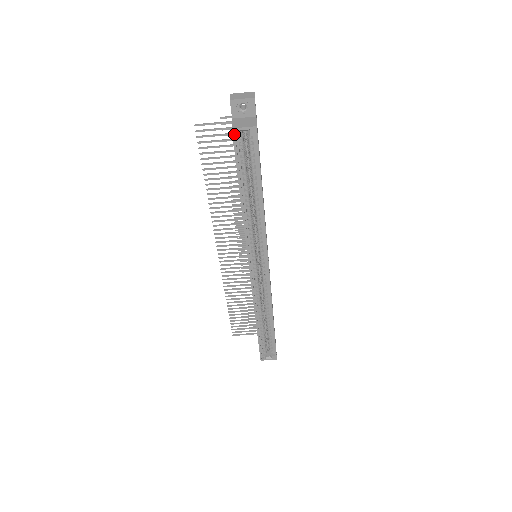
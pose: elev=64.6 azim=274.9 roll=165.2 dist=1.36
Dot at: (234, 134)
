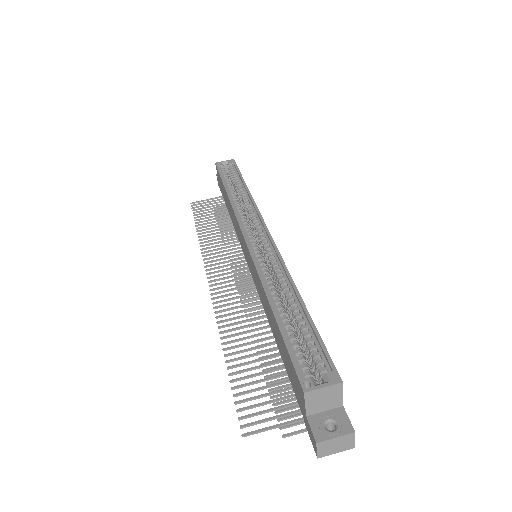
Dot at: (217, 165)
